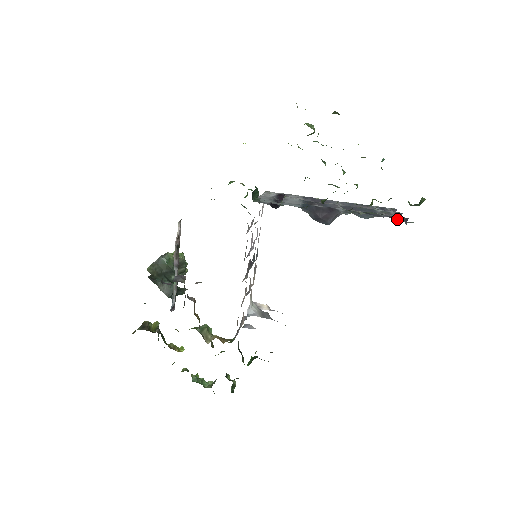
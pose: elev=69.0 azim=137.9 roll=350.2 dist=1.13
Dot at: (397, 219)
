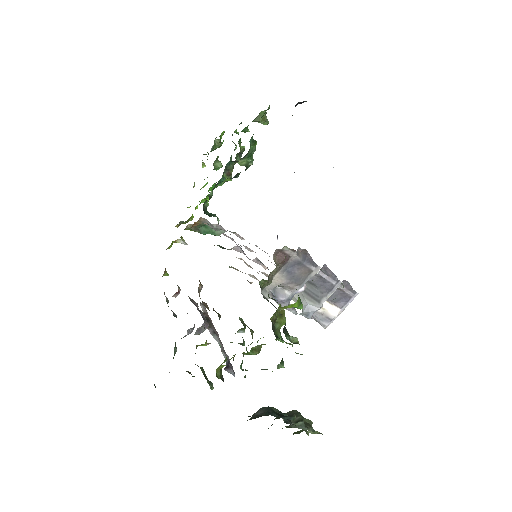
Dot at: occluded
